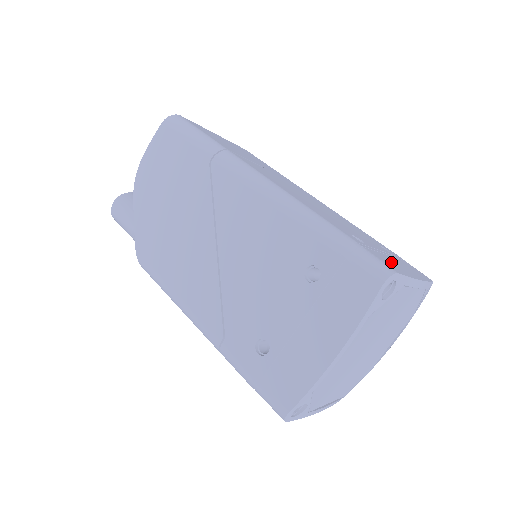
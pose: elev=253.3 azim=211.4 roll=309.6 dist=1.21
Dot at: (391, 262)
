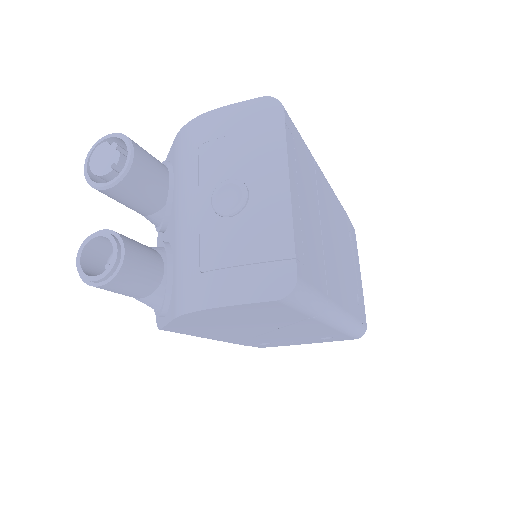
Dot at: (361, 298)
